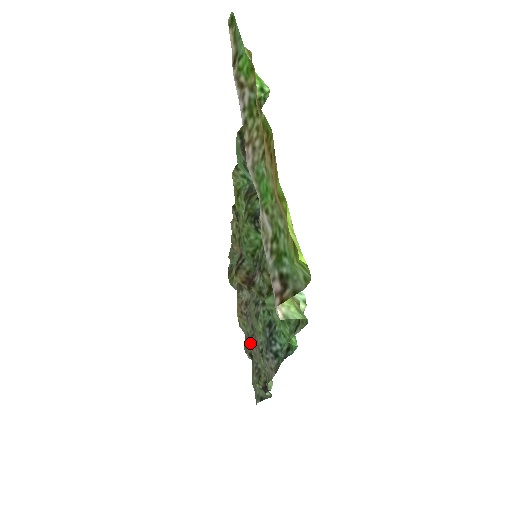
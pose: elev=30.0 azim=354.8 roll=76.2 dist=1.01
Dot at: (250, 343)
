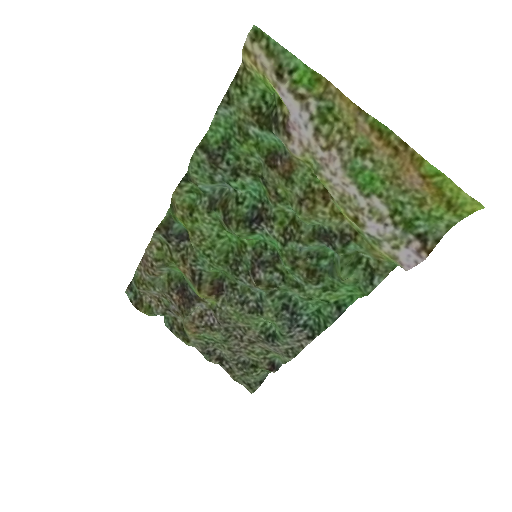
Dot at: (213, 350)
